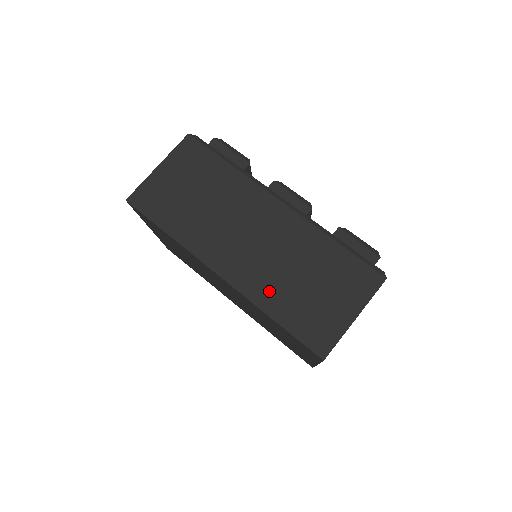
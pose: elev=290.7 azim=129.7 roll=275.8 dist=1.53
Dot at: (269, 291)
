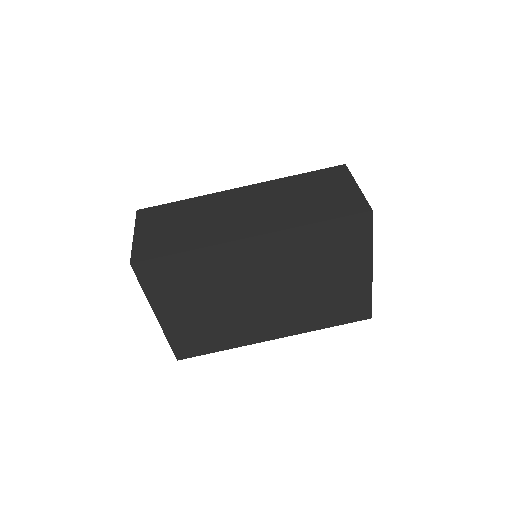
Dot at: (293, 216)
